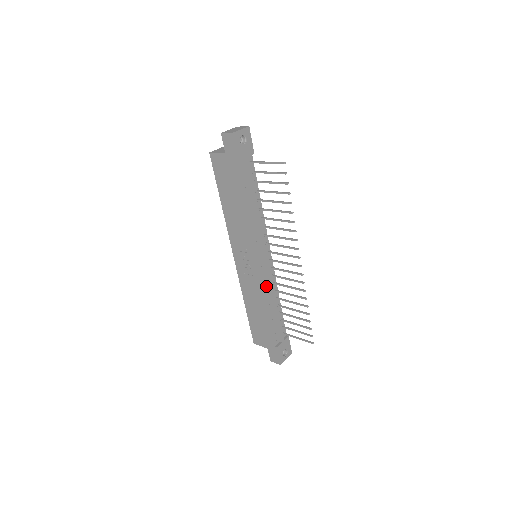
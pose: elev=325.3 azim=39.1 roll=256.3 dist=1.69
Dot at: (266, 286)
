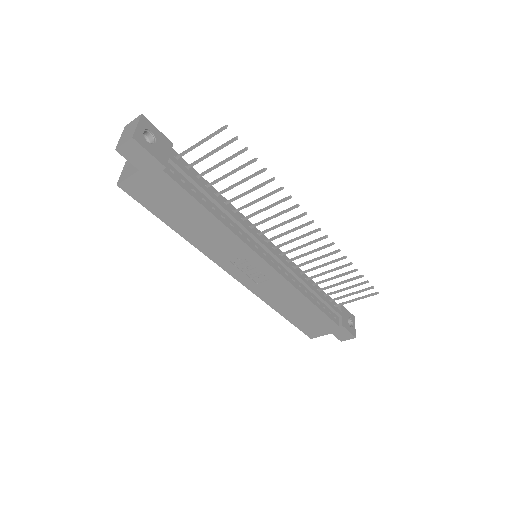
Dot at: (291, 278)
